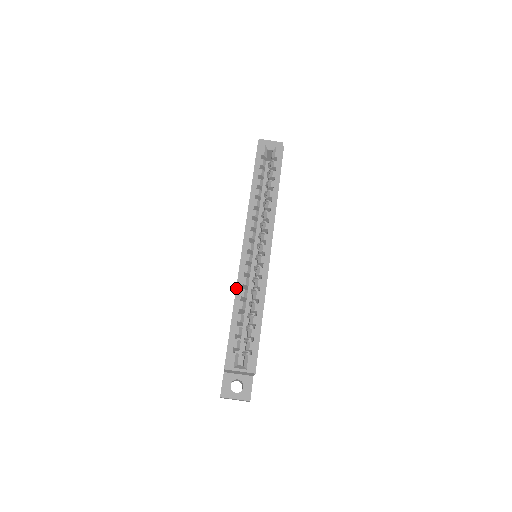
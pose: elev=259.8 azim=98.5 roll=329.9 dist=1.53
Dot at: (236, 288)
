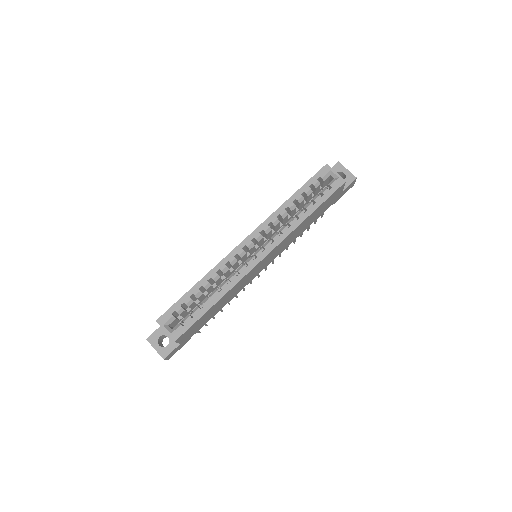
Dot at: occluded
